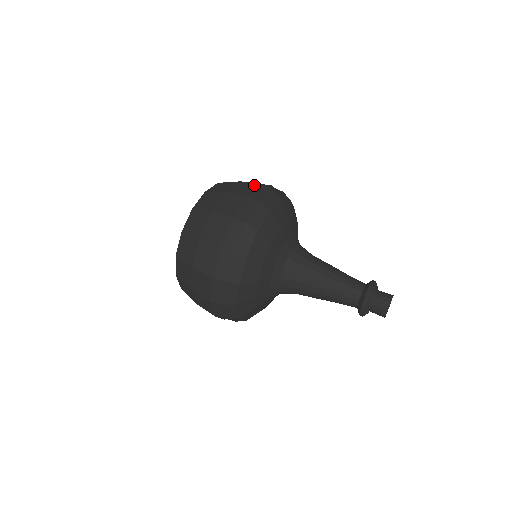
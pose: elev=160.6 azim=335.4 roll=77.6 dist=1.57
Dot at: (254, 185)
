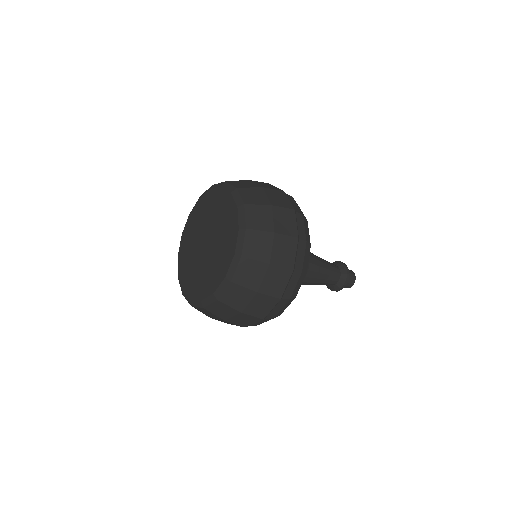
Dot at: (289, 213)
